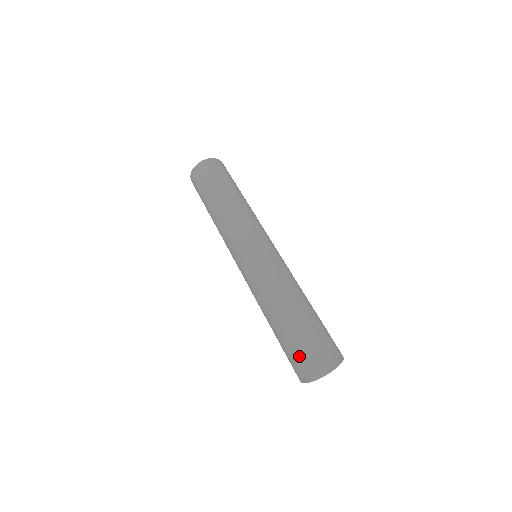
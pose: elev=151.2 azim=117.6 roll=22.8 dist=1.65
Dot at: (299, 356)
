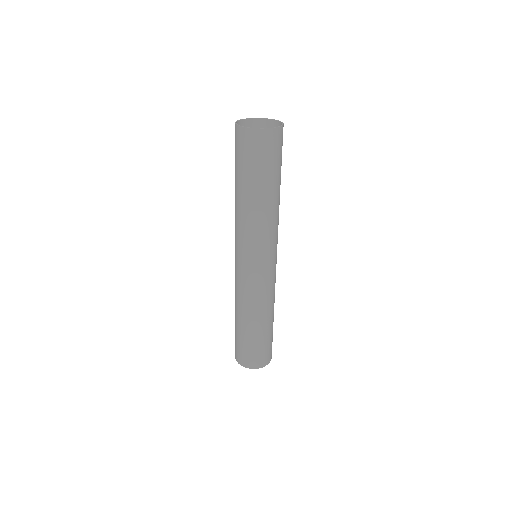
Dot at: (236, 352)
